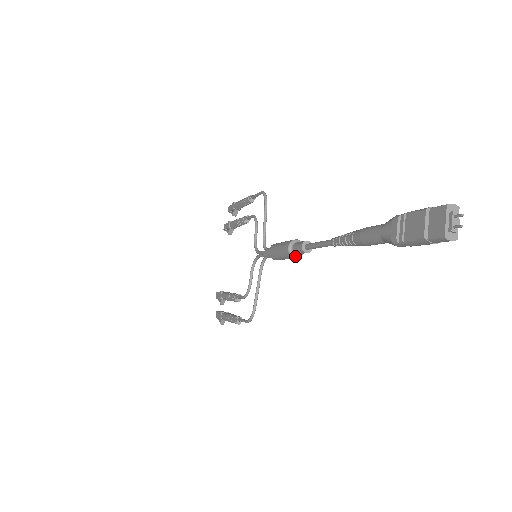
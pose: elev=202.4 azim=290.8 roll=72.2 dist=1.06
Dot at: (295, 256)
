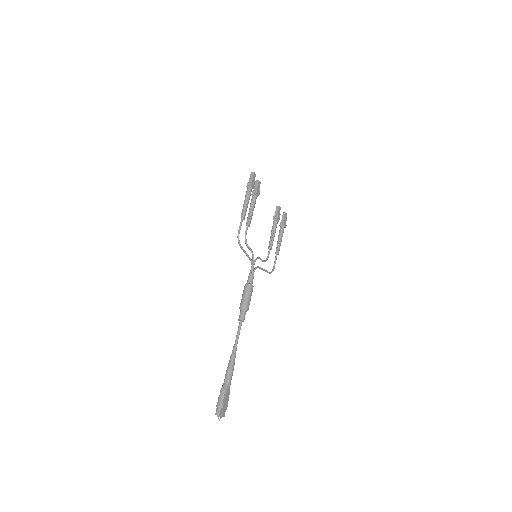
Dot at: occluded
